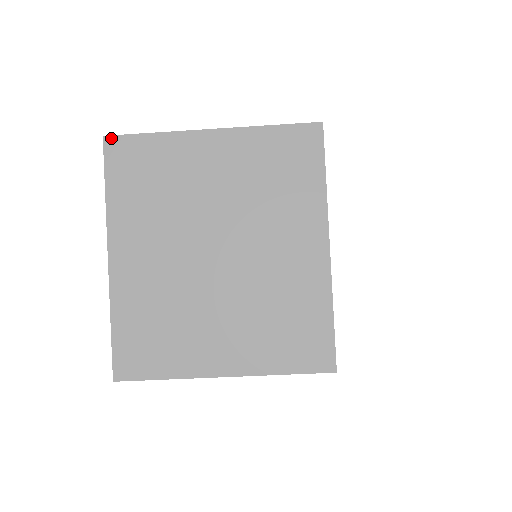
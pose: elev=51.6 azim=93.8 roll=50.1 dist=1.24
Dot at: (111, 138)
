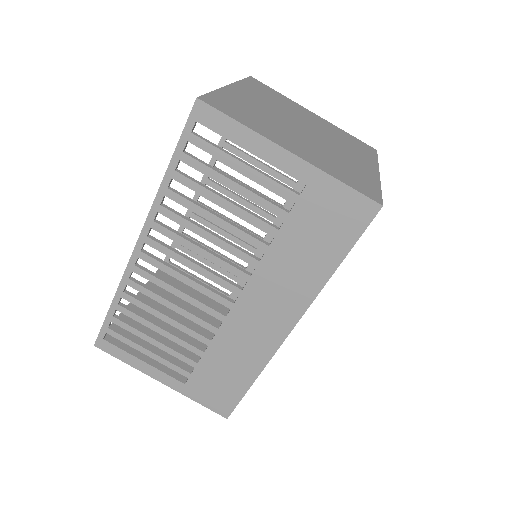
Dot at: (255, 79)
